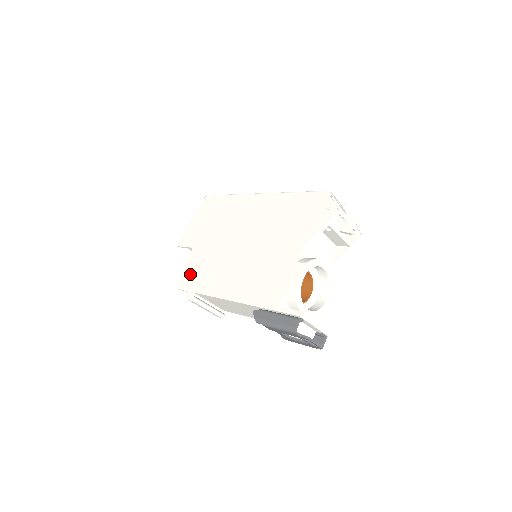
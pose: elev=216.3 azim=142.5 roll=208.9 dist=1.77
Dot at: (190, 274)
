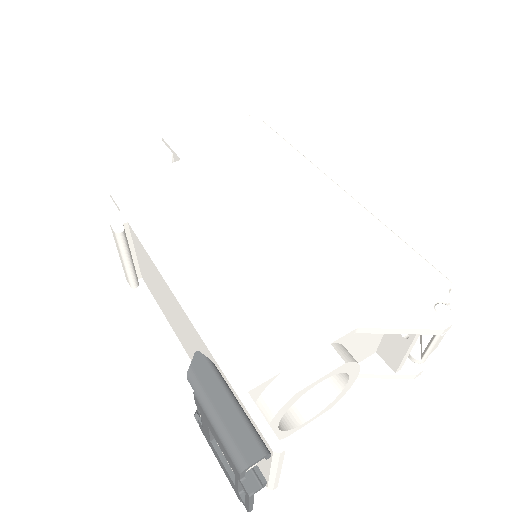
Dot at: (146, 191)
